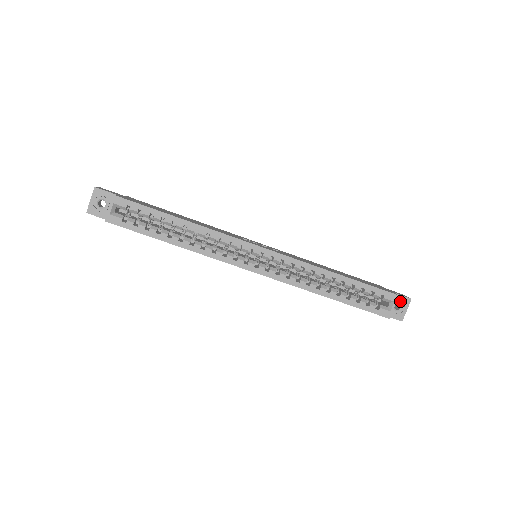
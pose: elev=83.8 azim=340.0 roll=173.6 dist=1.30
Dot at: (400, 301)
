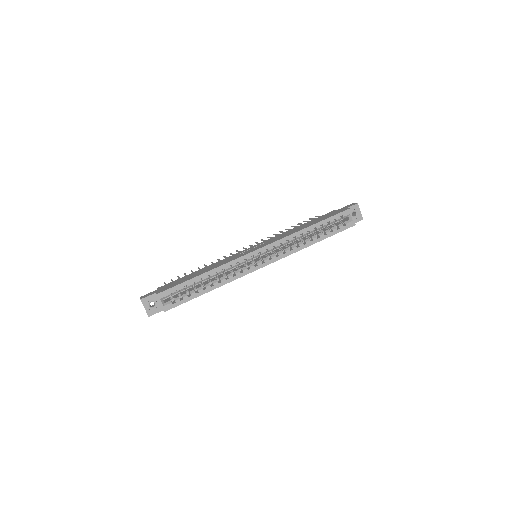
Dot at: (353, 210)
